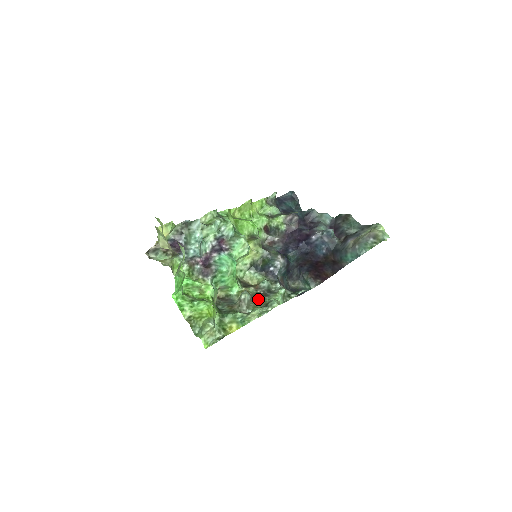
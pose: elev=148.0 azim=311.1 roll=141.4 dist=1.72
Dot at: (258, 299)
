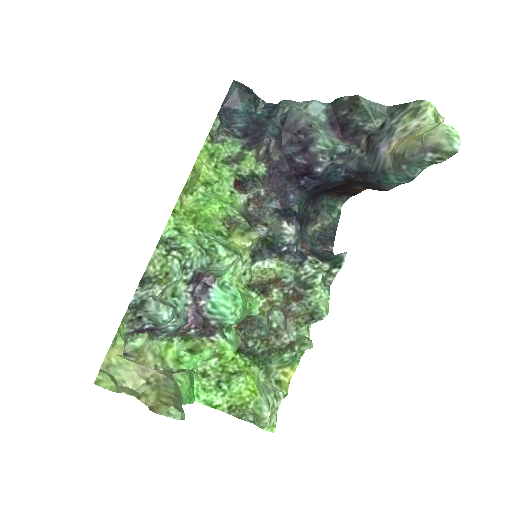
Dot at: (294, 309)
